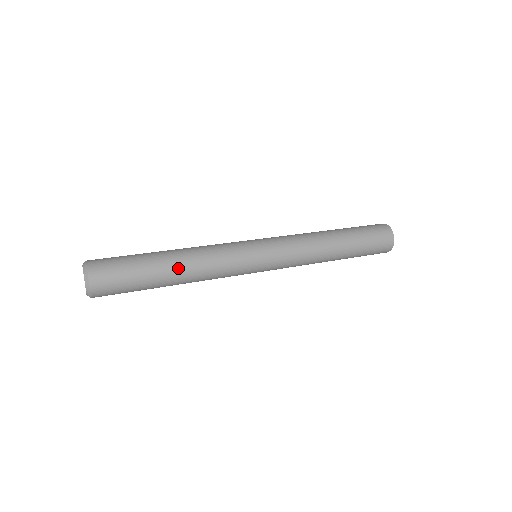
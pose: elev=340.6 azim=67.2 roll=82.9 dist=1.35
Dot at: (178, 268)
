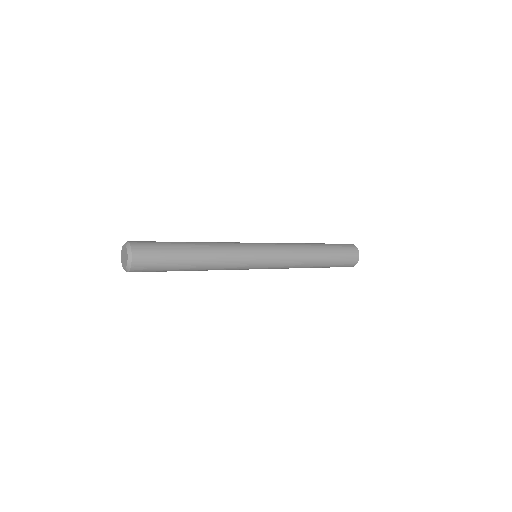
Dot at: (199, 265)
